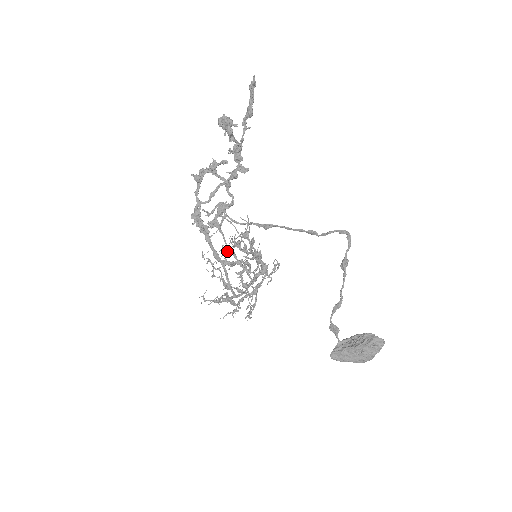
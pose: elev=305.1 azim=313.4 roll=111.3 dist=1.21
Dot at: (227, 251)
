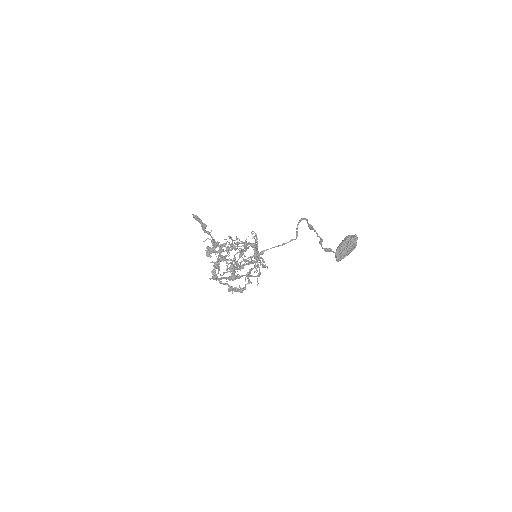
Dot at: occluded
